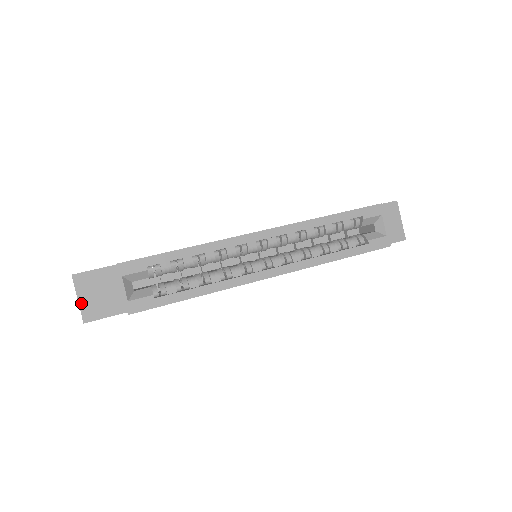
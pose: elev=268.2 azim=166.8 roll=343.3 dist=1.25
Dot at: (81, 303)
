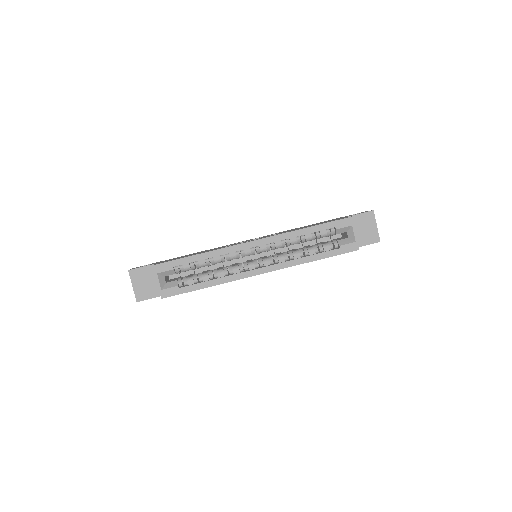
Dot at: (135, 289)
